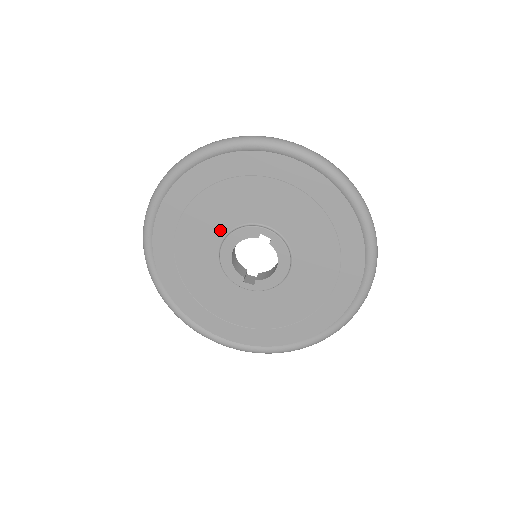
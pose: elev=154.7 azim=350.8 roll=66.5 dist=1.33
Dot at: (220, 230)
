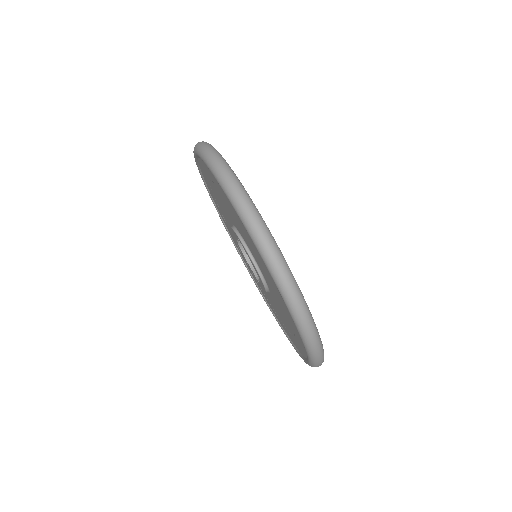
Dot at: occluded
